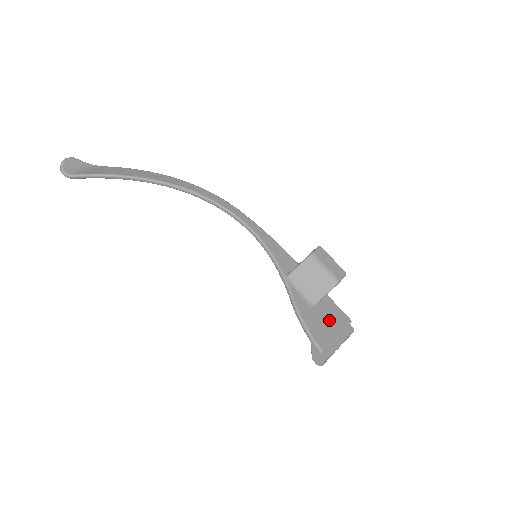
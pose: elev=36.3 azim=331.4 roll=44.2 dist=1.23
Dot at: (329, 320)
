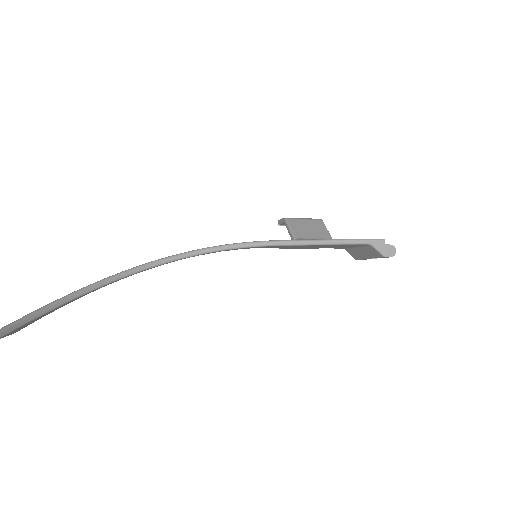
Dot at: occluded
